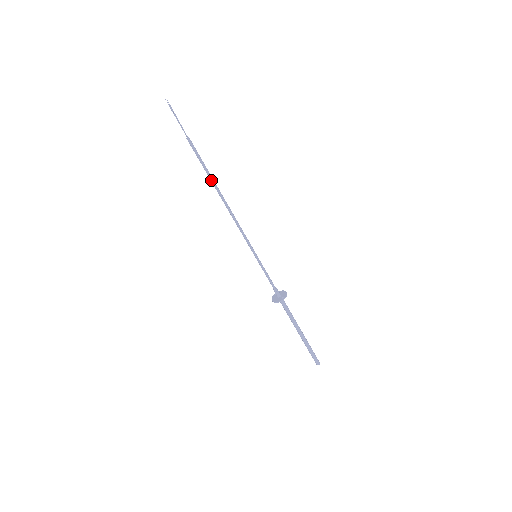
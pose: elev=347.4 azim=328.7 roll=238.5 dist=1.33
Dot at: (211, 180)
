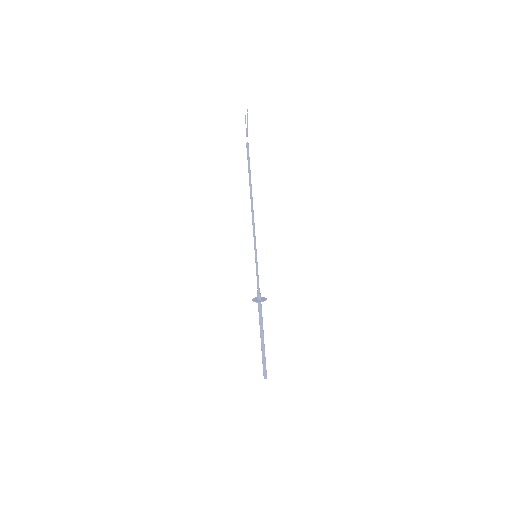
Dot at: (250, 180)
